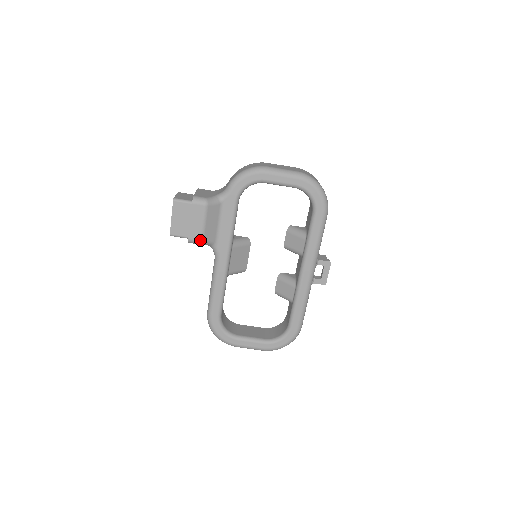
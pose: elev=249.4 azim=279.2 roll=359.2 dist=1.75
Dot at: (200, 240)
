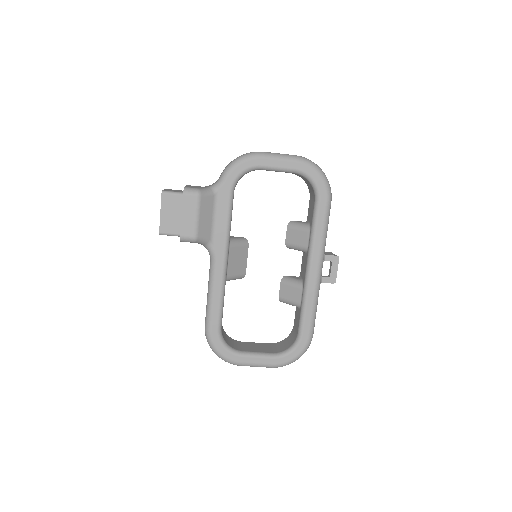
Dot at: (194, 236)
